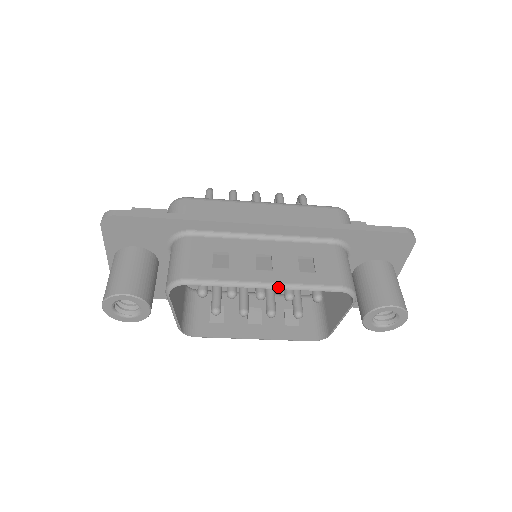
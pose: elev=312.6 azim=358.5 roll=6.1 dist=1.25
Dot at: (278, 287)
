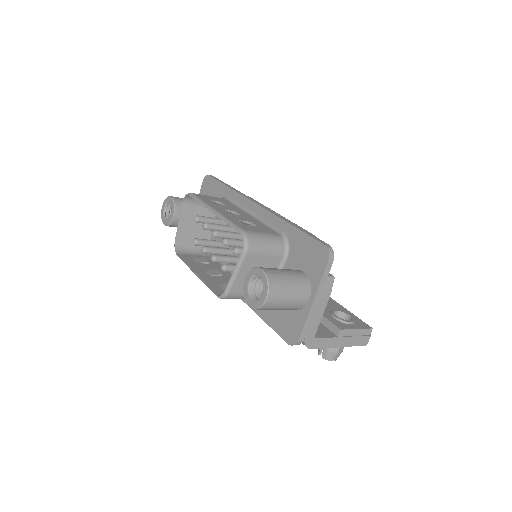
Dot at: (217, 214)
